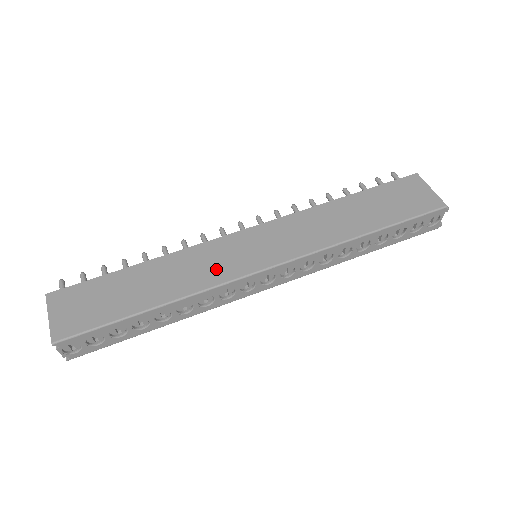
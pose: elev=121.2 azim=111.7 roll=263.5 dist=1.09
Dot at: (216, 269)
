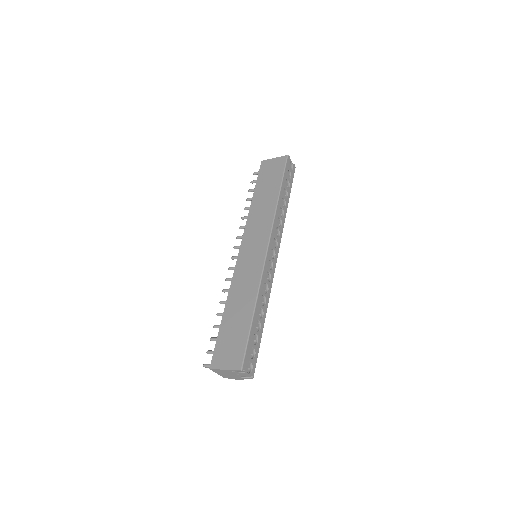
Dot at: (252, 273)
